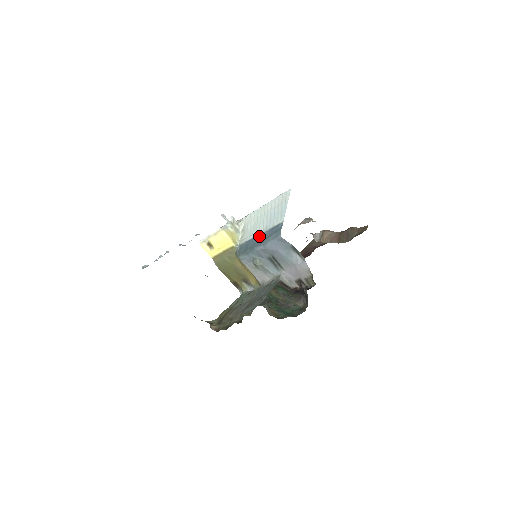
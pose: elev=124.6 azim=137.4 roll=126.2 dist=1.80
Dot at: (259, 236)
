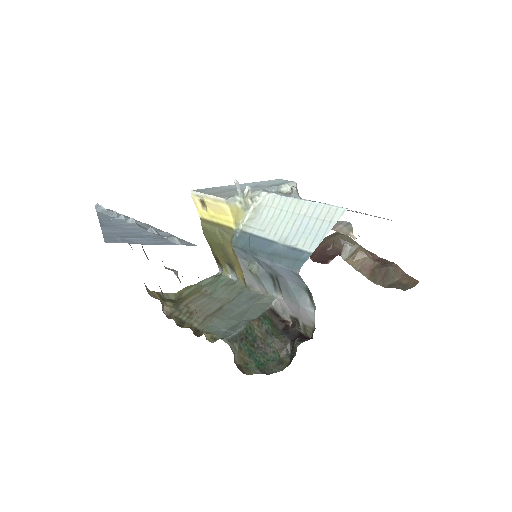
Dot at: (271, 243)
